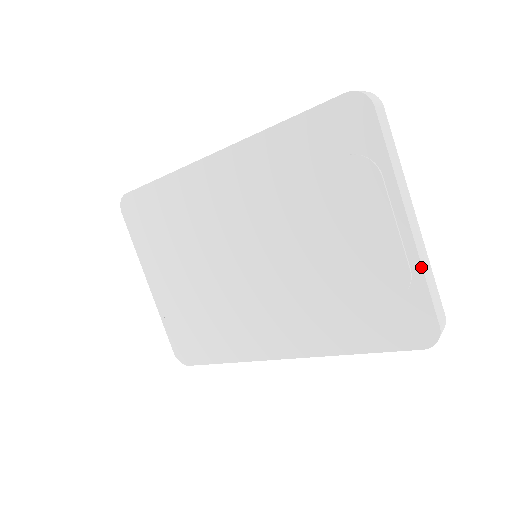
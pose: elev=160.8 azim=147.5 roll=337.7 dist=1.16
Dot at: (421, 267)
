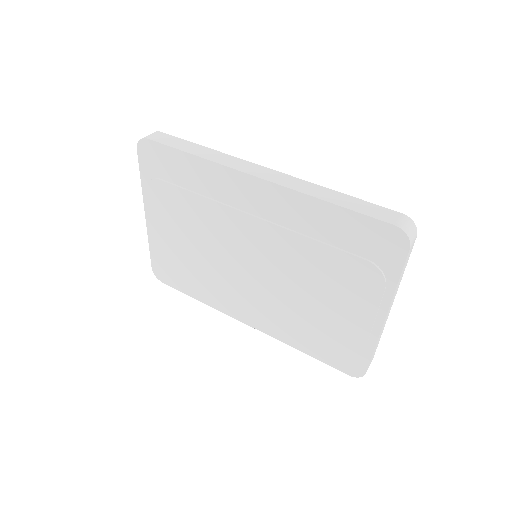
Dot at: (376, 344)
